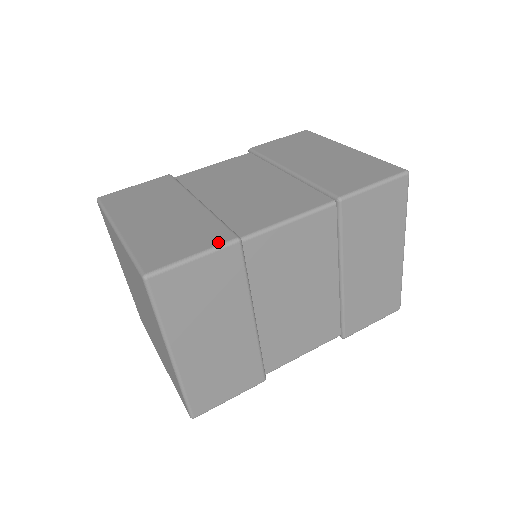
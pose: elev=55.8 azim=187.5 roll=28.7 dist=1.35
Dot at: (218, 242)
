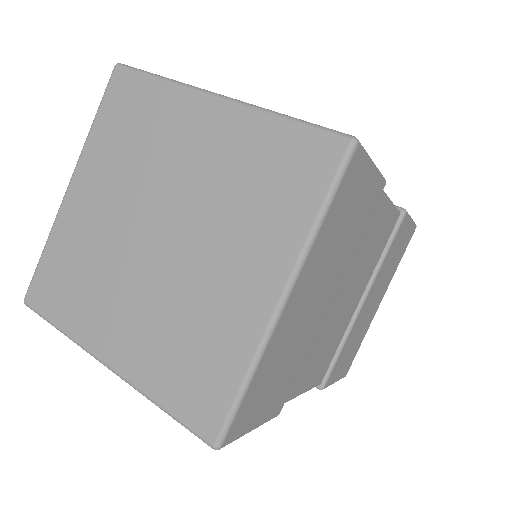
Dot at: occluded
